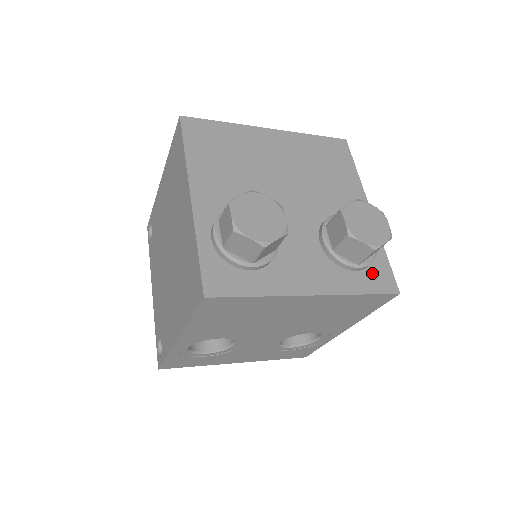
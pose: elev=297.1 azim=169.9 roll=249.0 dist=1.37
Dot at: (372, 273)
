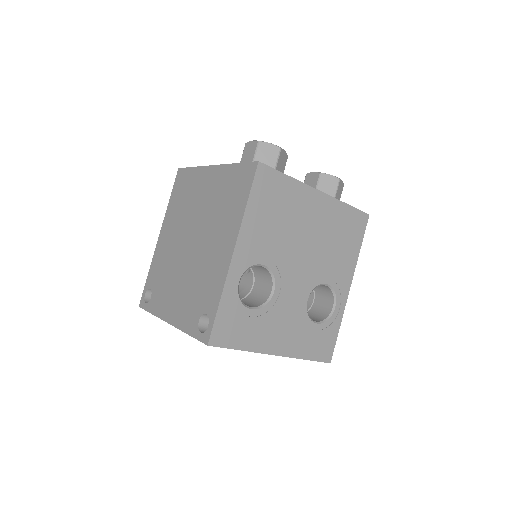
Dot at: occluded
